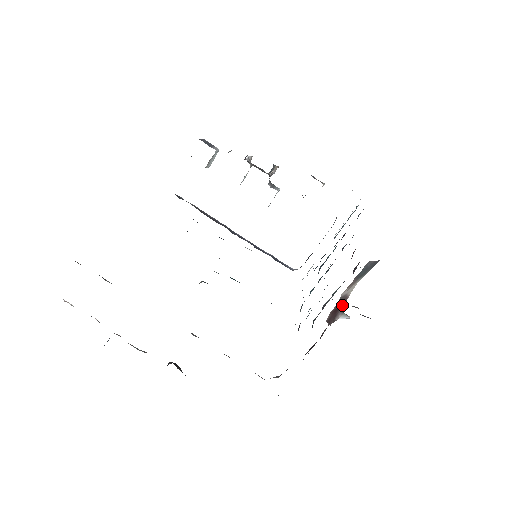
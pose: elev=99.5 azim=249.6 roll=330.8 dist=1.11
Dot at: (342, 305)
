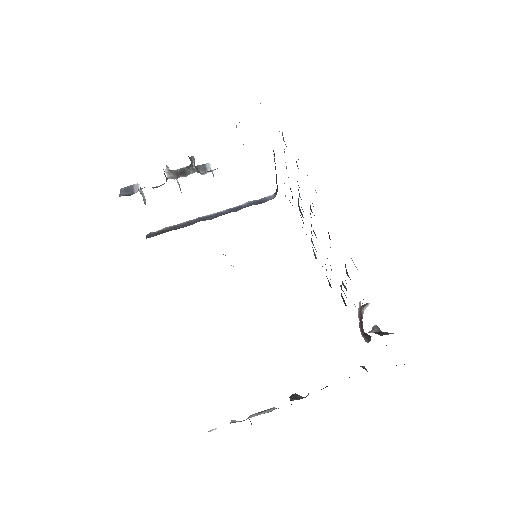
Dot at: occluded
